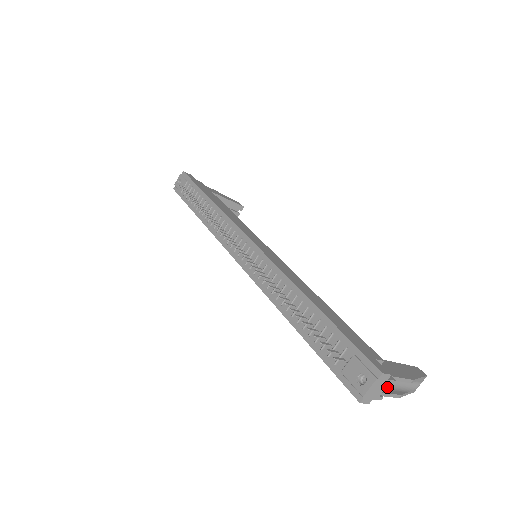
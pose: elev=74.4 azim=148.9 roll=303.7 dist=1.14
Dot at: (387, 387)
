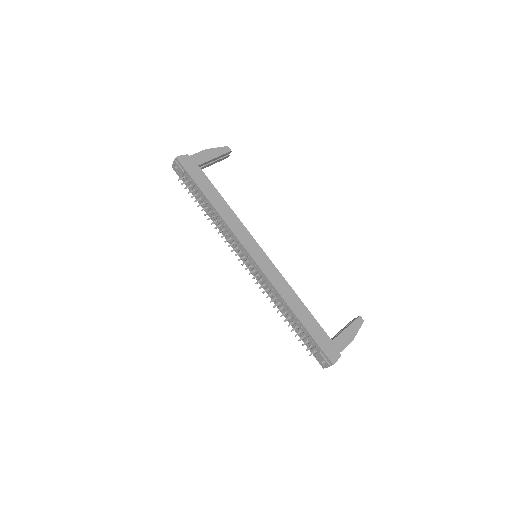
Dot at: occluded
